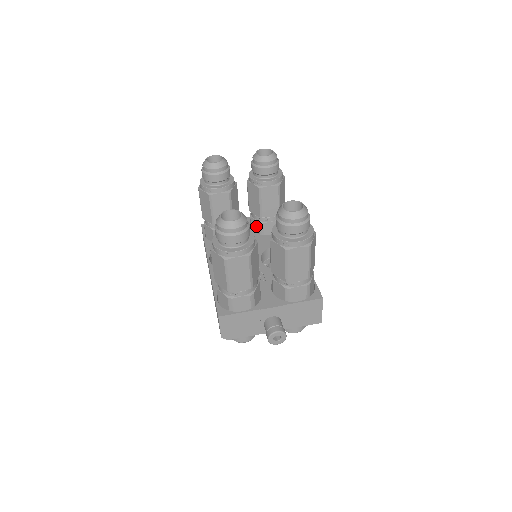
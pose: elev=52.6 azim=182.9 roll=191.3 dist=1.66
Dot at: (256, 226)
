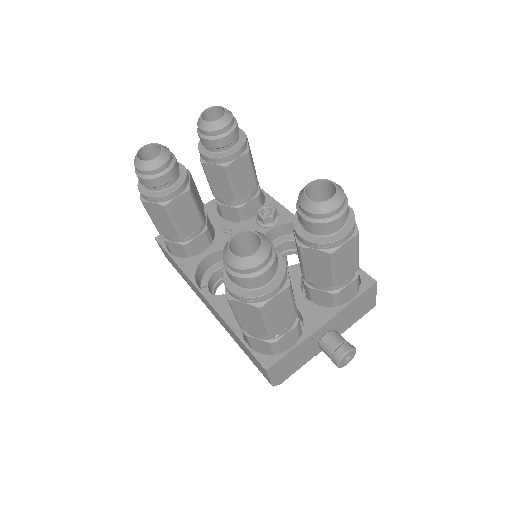
Dot at: (231, 213)
